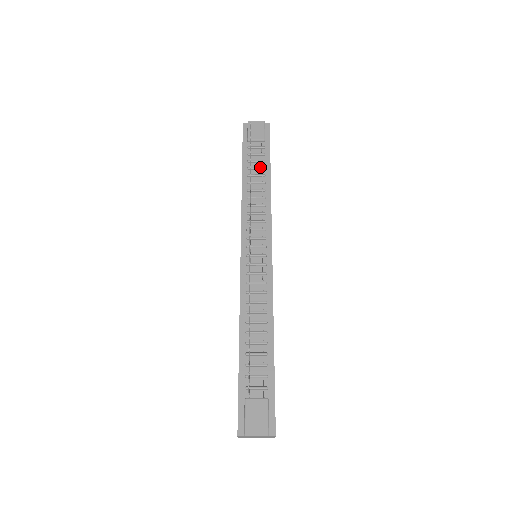
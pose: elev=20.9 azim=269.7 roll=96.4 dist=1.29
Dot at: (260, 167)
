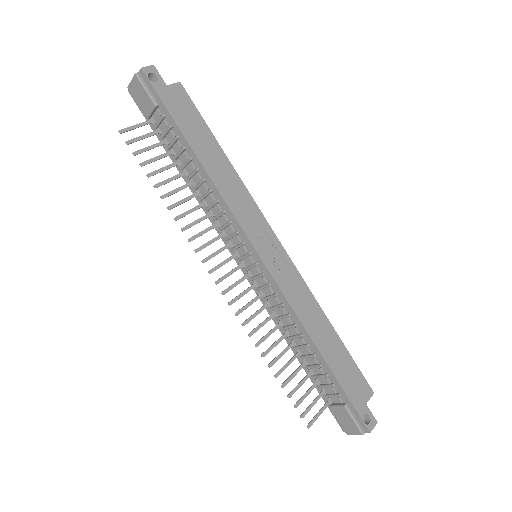
Dot at: (180, 151)
